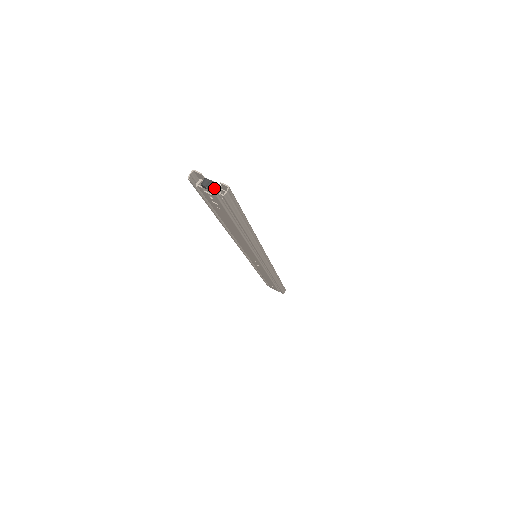
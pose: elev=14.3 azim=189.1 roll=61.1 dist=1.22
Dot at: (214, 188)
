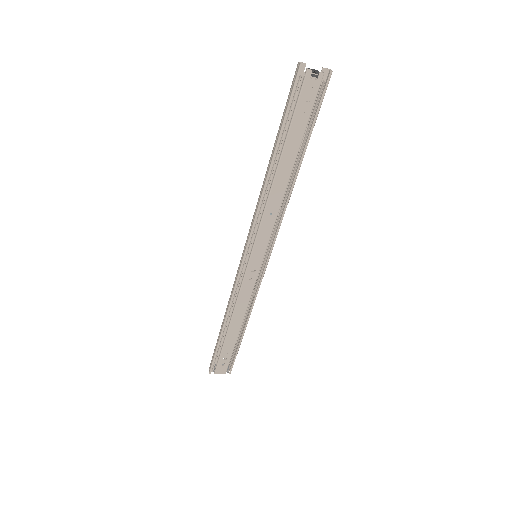
Dot at: (319, 72)
